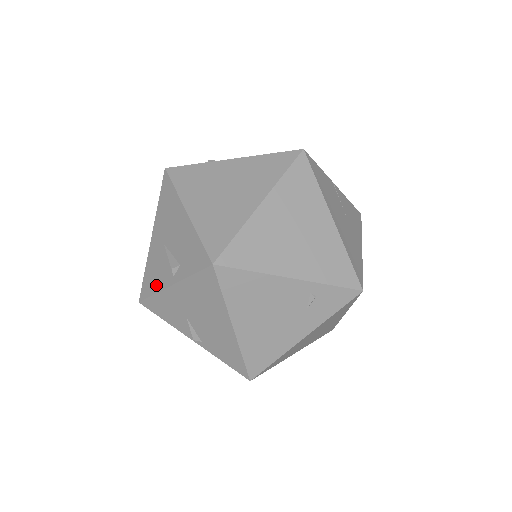
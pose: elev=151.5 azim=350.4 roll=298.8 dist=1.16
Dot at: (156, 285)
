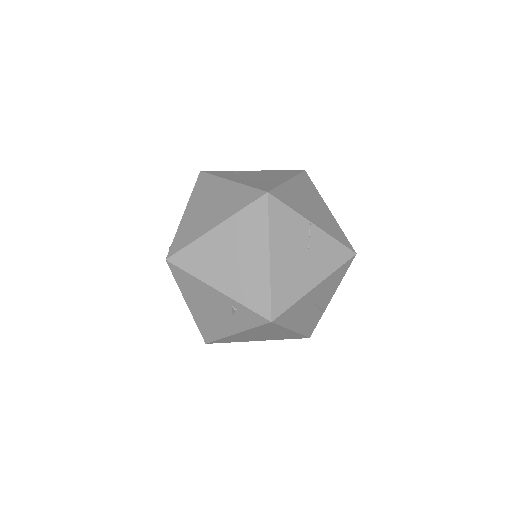
Dot at: occluded
